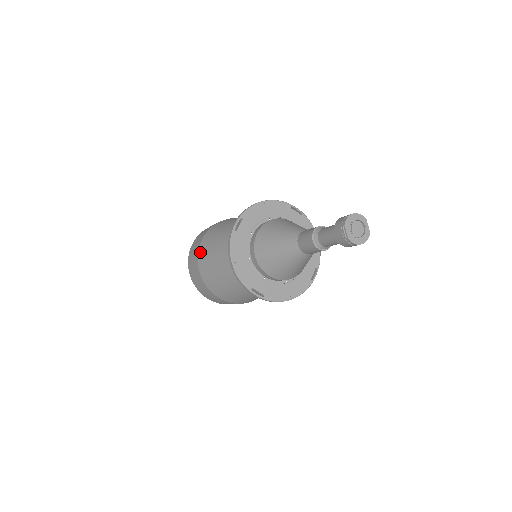
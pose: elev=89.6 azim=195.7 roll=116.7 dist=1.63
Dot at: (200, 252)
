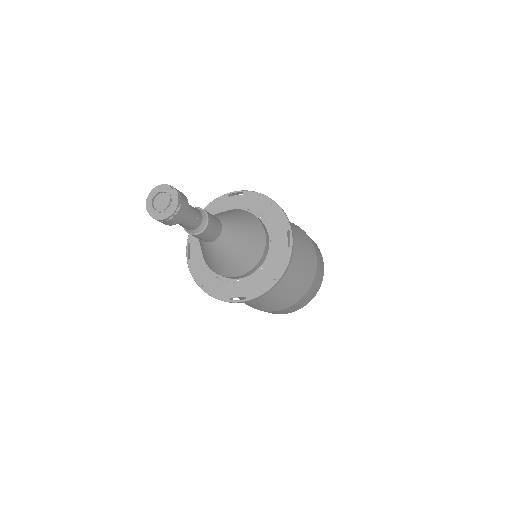
Dot at: occluded
